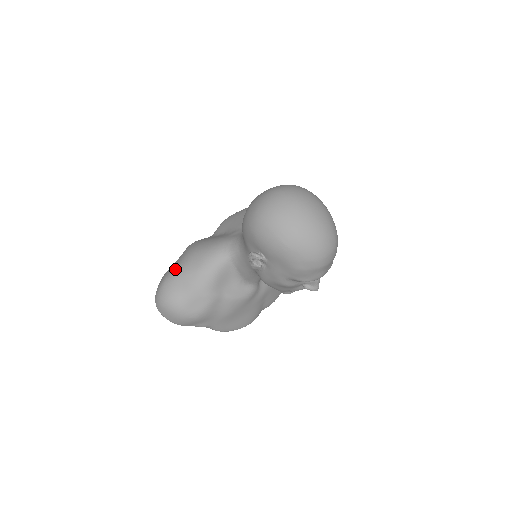
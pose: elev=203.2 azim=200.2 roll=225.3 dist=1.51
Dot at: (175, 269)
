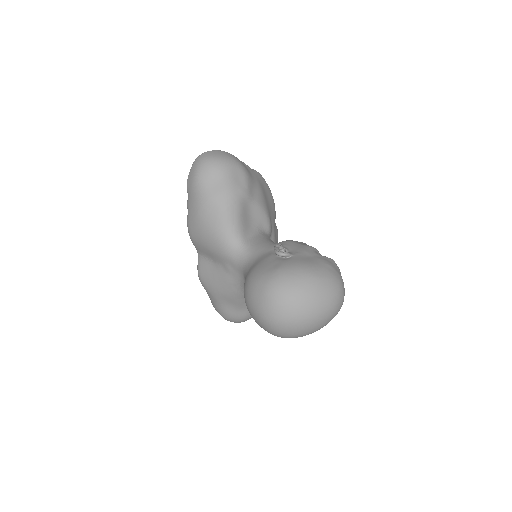
Dot at: (222, 312)
